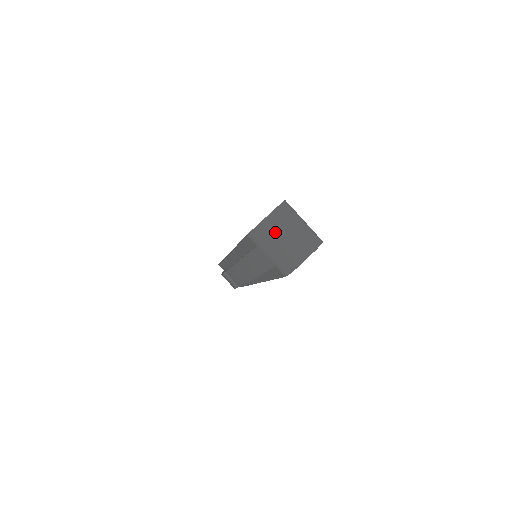
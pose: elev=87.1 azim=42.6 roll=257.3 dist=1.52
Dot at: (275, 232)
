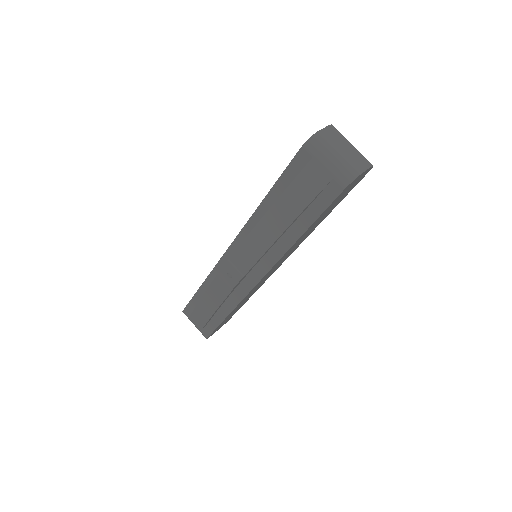
Dot at: (333, 142)
